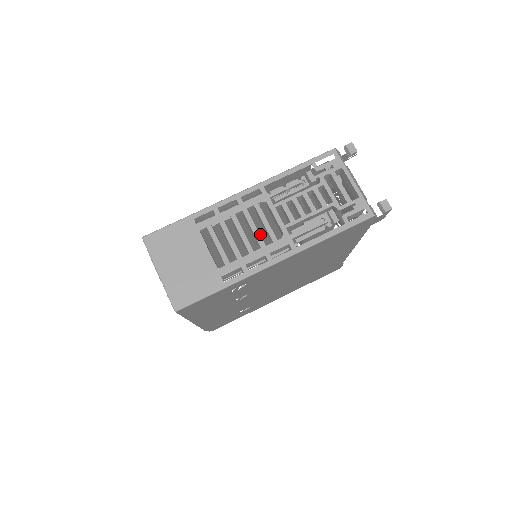
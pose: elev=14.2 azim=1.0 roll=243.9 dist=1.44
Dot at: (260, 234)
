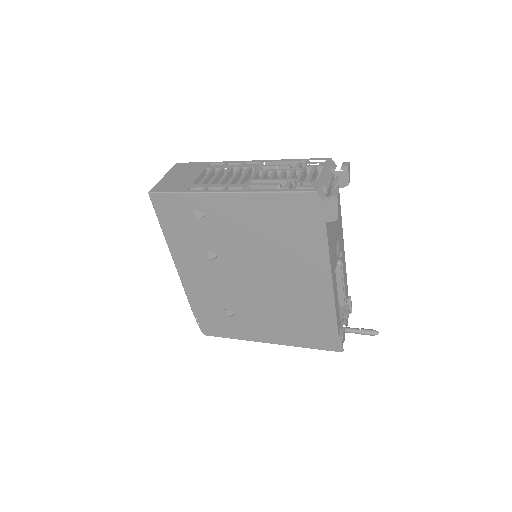
Dot at: occluded
